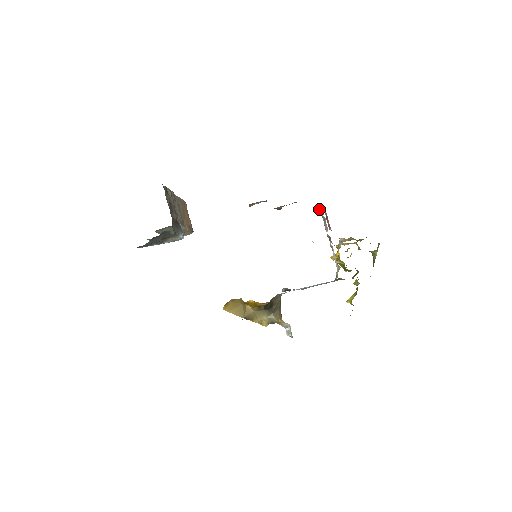
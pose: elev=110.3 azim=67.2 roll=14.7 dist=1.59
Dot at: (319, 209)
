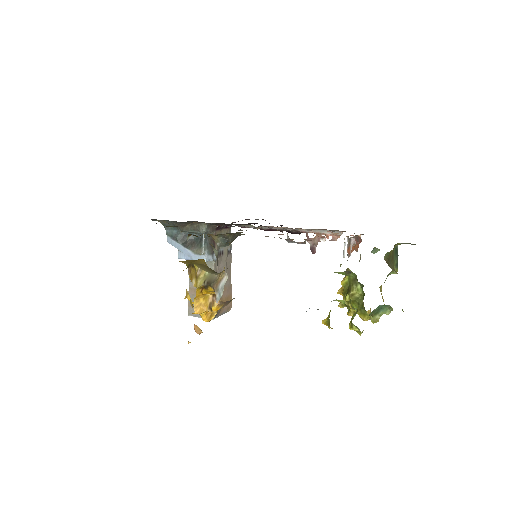
Dot at: occluded
